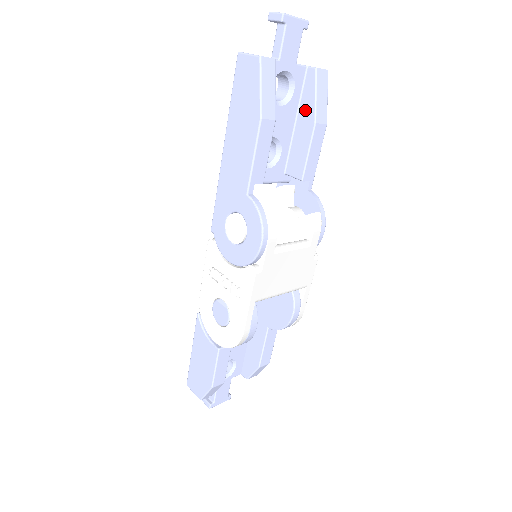
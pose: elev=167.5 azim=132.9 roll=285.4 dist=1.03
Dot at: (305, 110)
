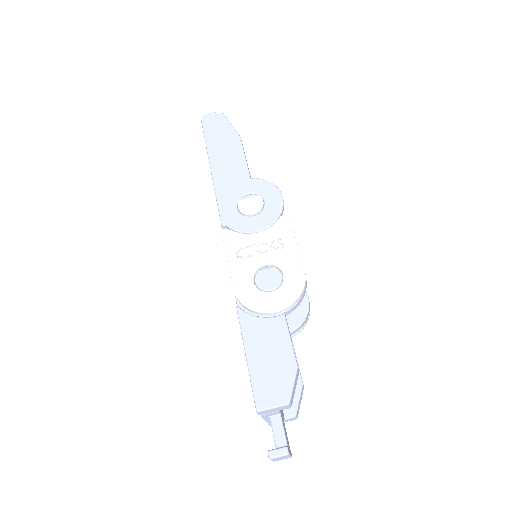
Dot at: occluded
